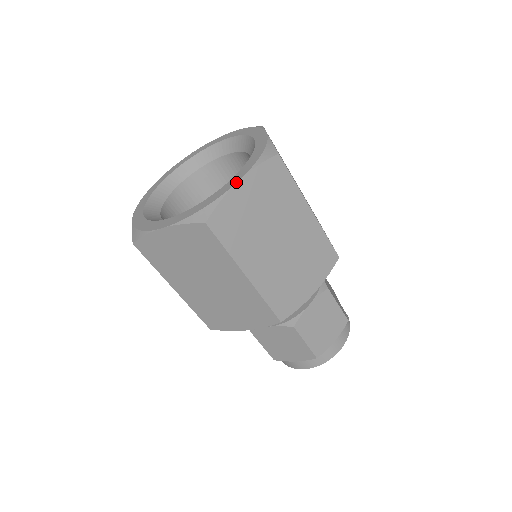
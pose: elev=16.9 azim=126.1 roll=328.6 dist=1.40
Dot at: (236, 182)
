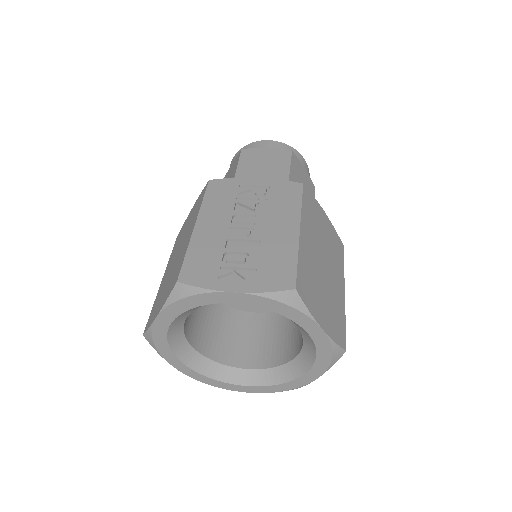
Dot at: occluded
